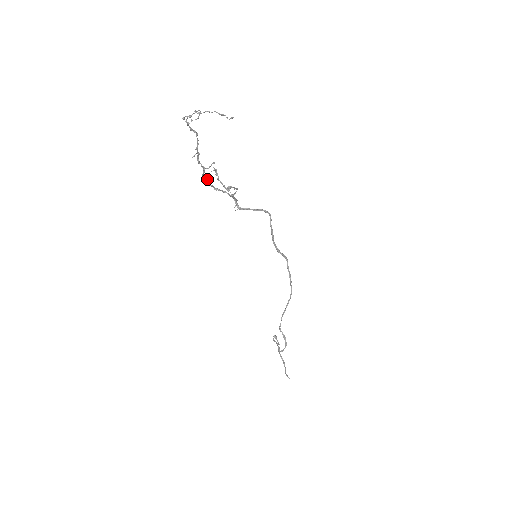
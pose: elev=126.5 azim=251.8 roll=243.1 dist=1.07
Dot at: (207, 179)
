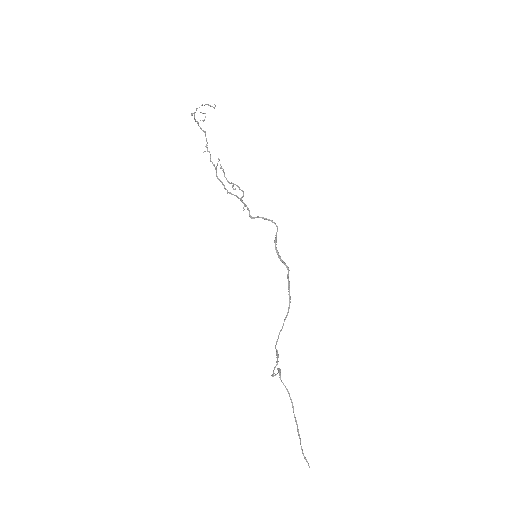
Dot at: (221, 182)
